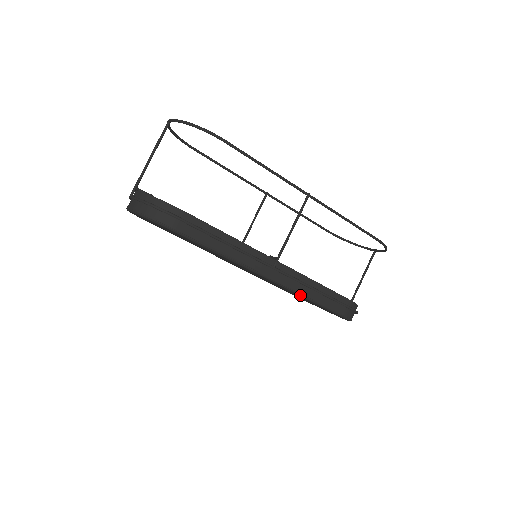
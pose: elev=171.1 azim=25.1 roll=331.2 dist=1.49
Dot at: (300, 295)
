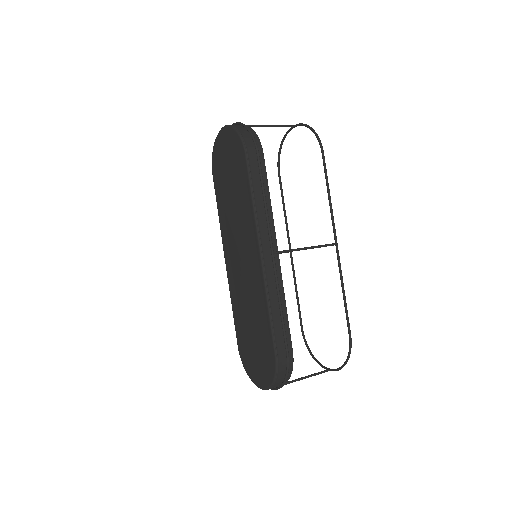
Dot at: (267, 299)
